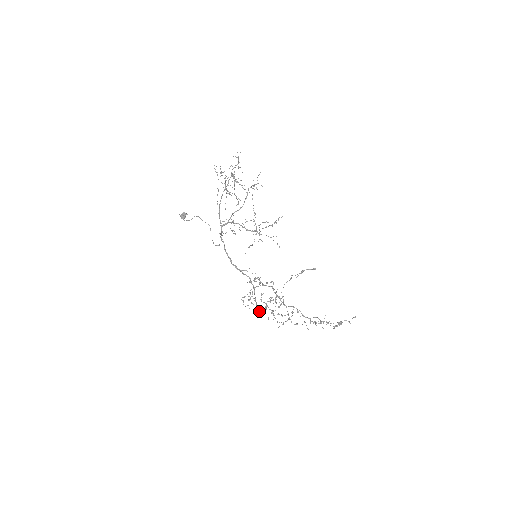
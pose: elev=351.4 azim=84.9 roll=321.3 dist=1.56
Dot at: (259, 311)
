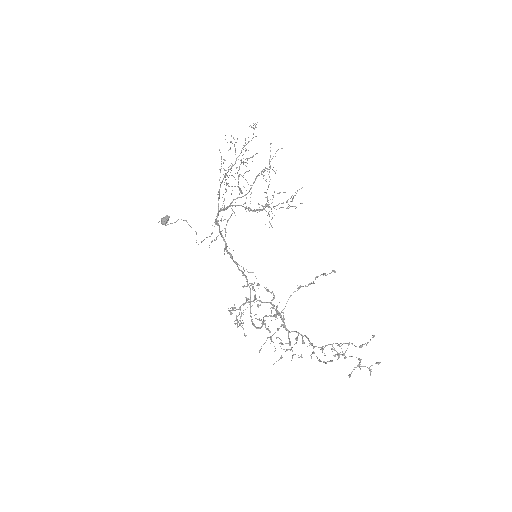
Dot at: (253, 323)
